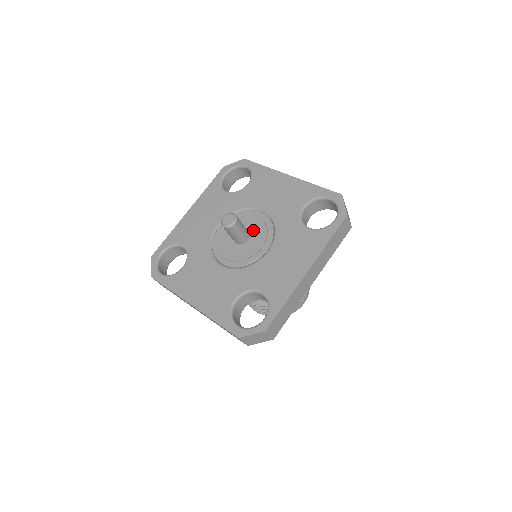
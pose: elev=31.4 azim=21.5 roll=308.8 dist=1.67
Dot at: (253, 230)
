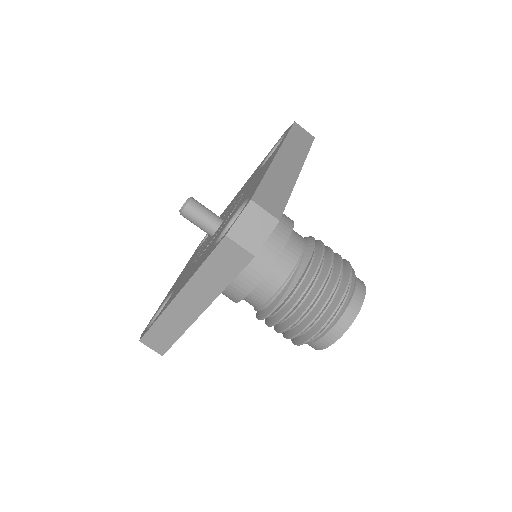
Dot at: occluded
